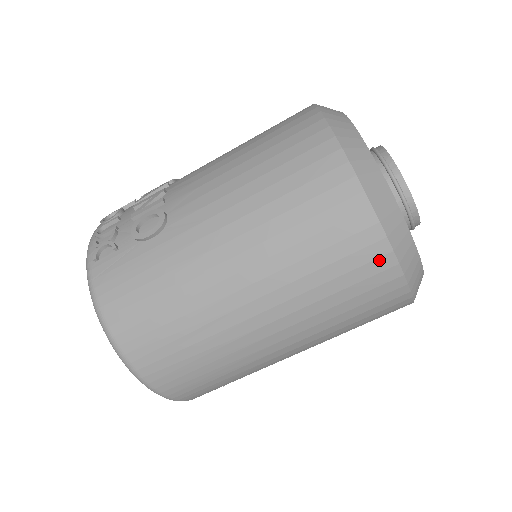
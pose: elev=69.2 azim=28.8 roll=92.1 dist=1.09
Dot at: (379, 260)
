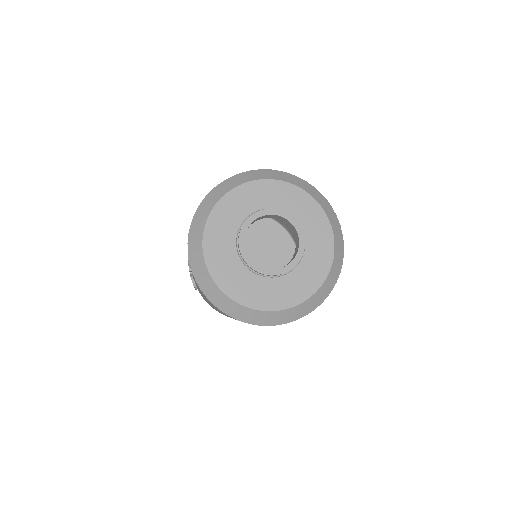
Dot at: occluded
